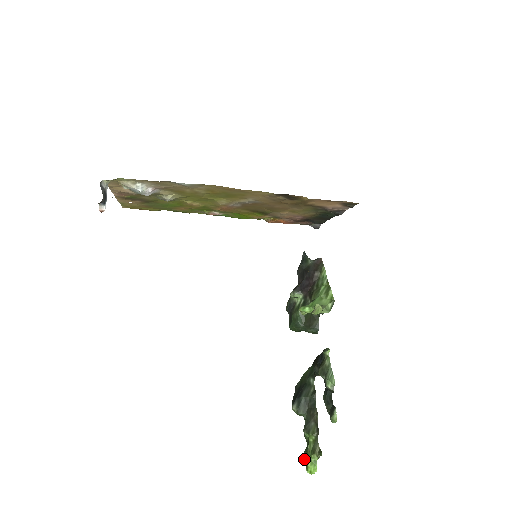
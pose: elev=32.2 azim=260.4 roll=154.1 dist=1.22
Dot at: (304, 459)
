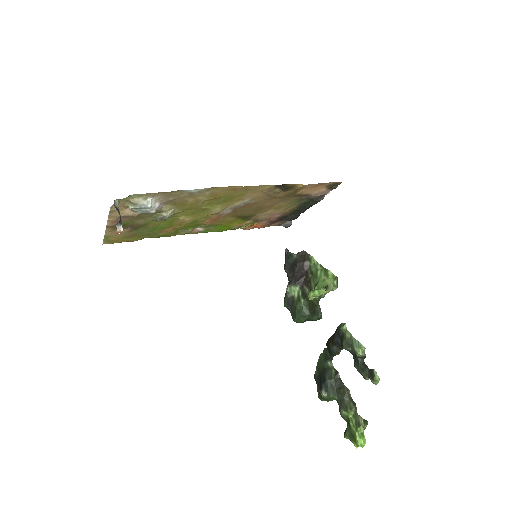
Dot at: (348, 438)
